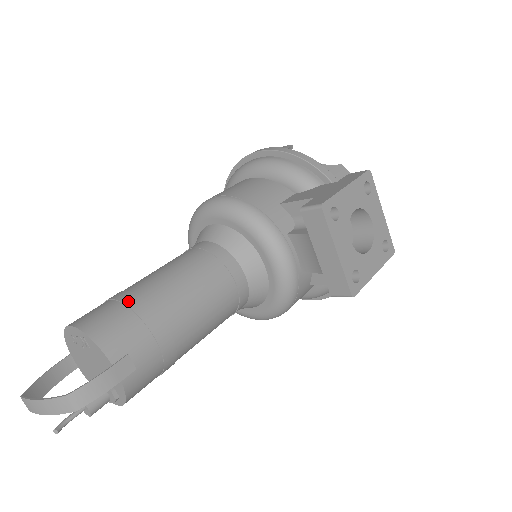
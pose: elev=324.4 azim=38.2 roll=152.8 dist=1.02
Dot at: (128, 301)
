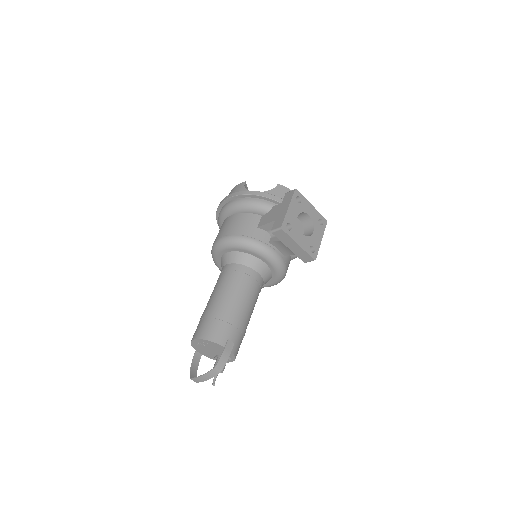
Dot at: (213, 316)
